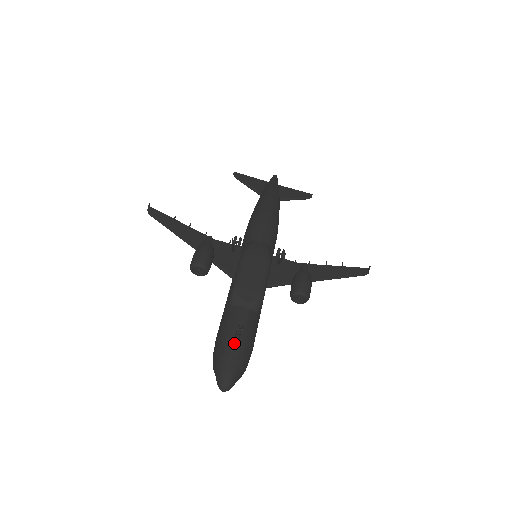
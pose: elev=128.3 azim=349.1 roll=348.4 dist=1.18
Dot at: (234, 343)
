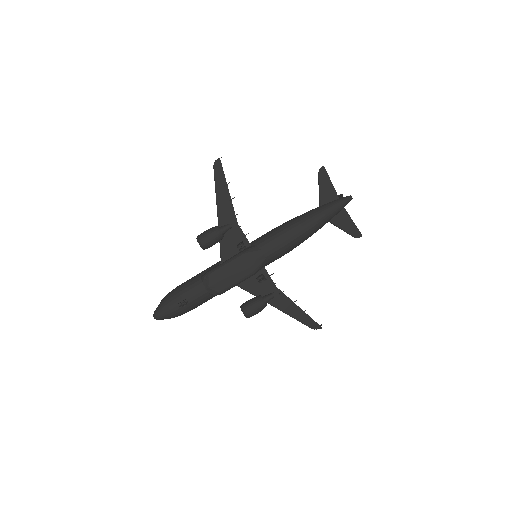
Dot at: (179, 303)
